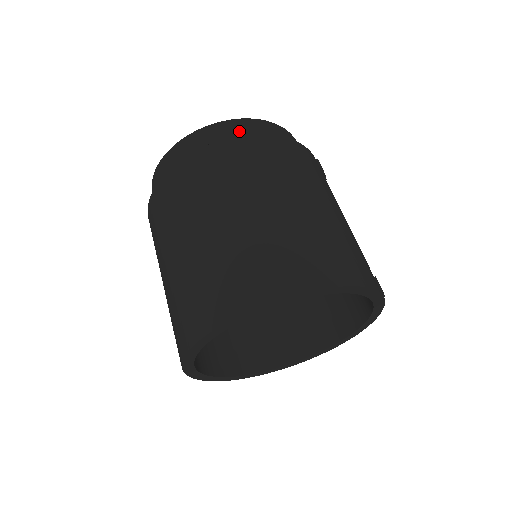
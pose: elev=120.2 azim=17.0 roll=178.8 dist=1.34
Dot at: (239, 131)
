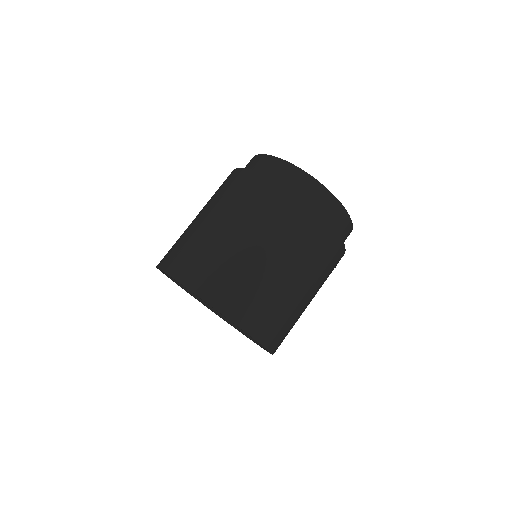
Dot at: (336, 216)
